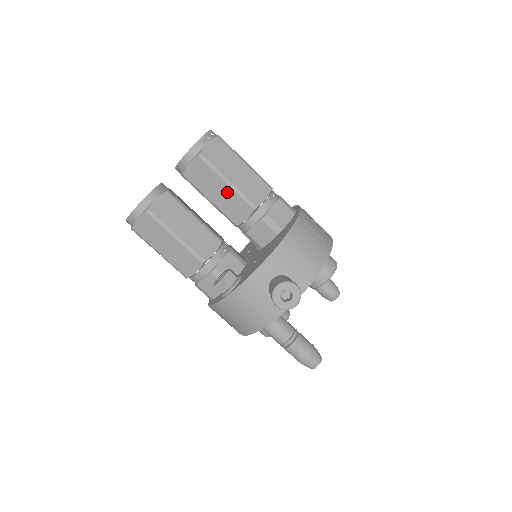
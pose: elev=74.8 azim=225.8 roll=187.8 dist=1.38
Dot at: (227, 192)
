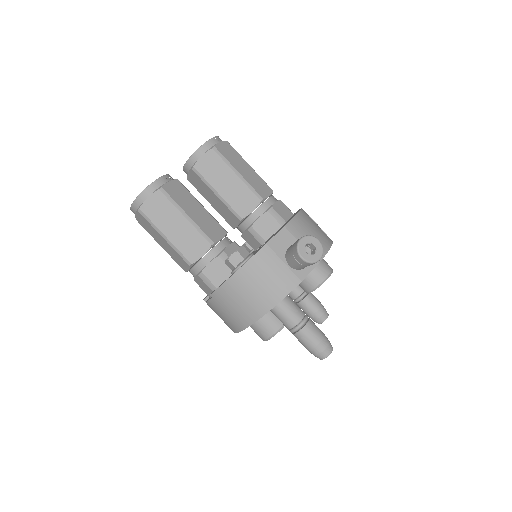
Dot at: (236, 184)
